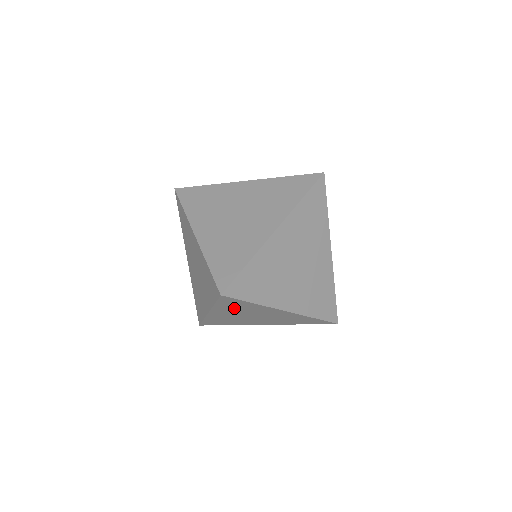
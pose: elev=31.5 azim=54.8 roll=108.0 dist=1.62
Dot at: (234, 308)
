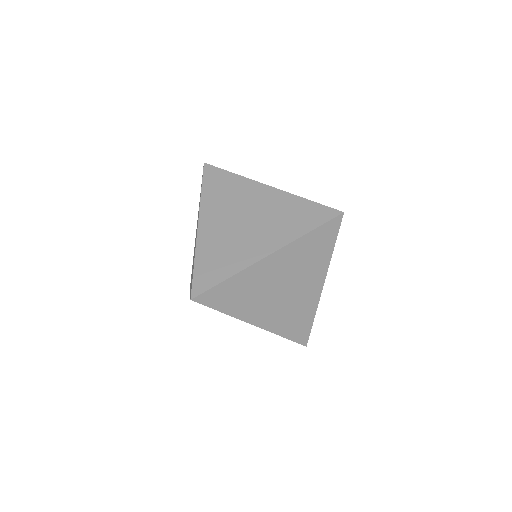
Dot at: occluded
